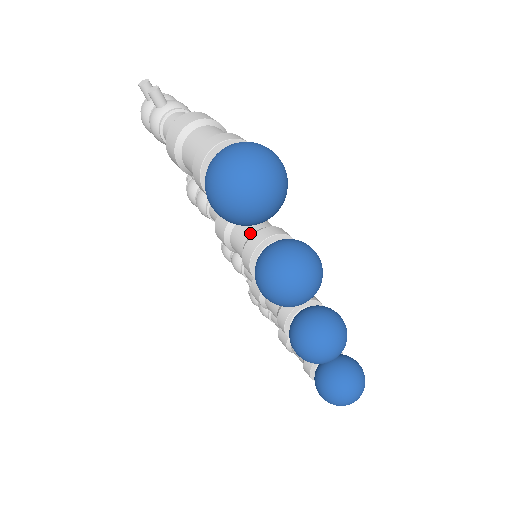
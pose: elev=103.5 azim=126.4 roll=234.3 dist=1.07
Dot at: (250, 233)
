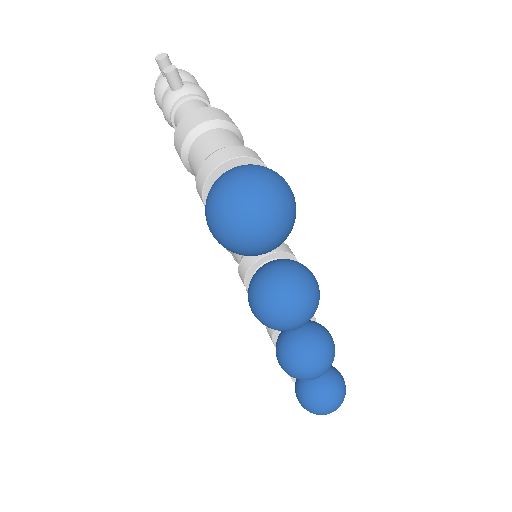
Dot at: occluded
